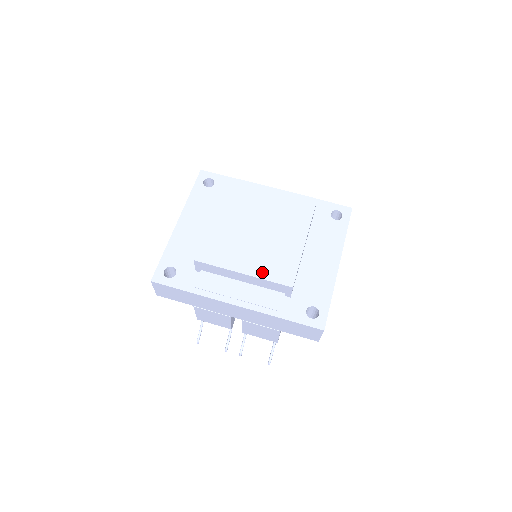
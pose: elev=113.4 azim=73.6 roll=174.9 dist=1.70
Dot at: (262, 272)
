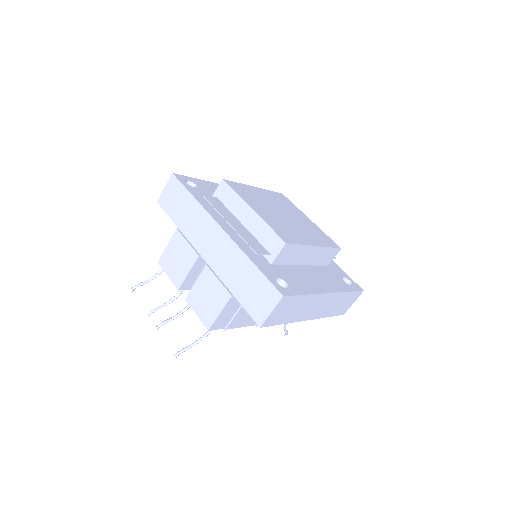
Dot at: (268, 221)
